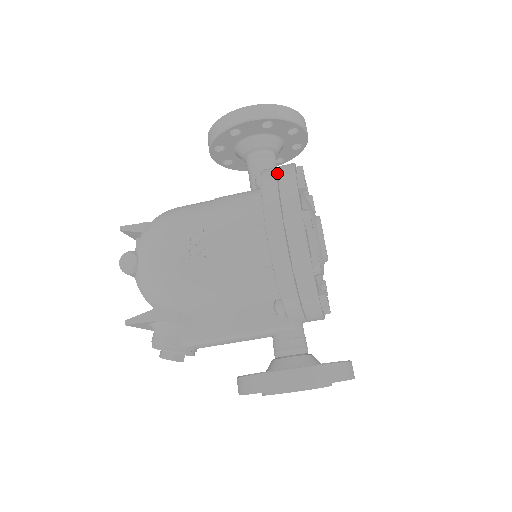
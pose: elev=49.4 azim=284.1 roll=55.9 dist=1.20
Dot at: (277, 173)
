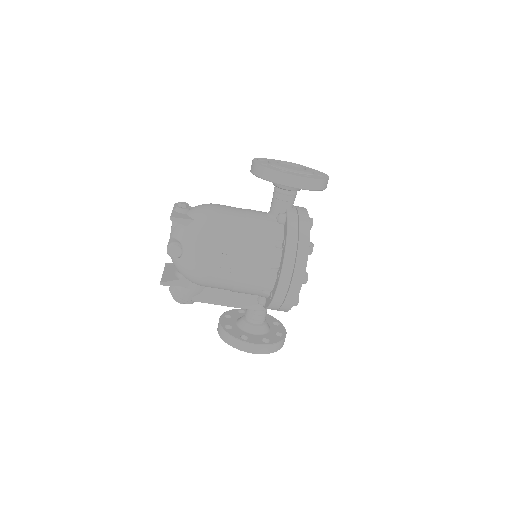
Dot at: (297, 234)
